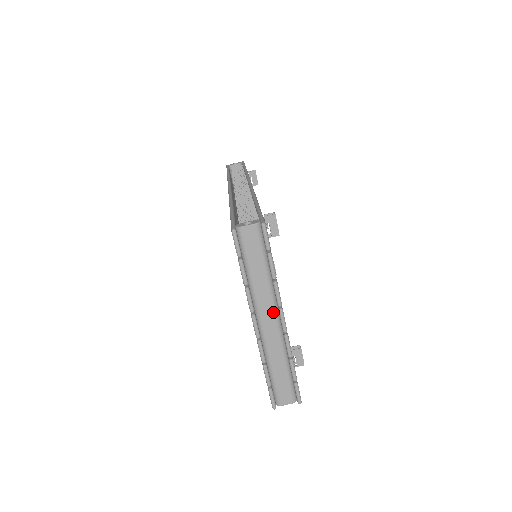
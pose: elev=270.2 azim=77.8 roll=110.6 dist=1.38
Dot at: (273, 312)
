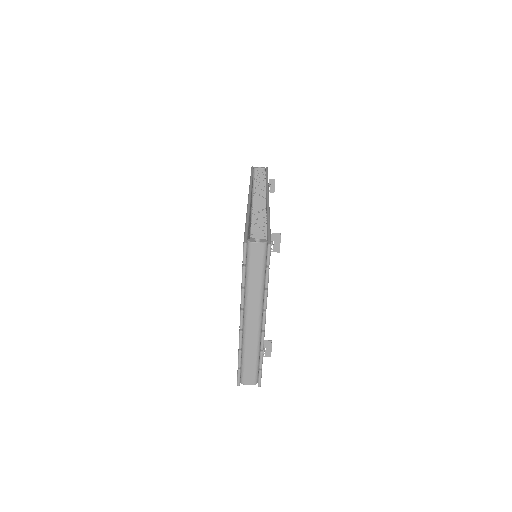
Dot at: (258, 312)
